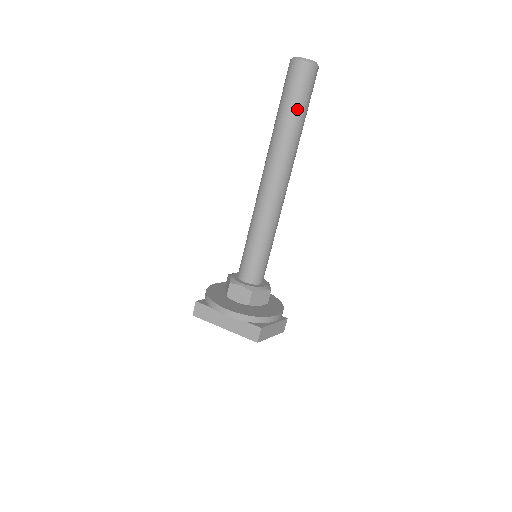
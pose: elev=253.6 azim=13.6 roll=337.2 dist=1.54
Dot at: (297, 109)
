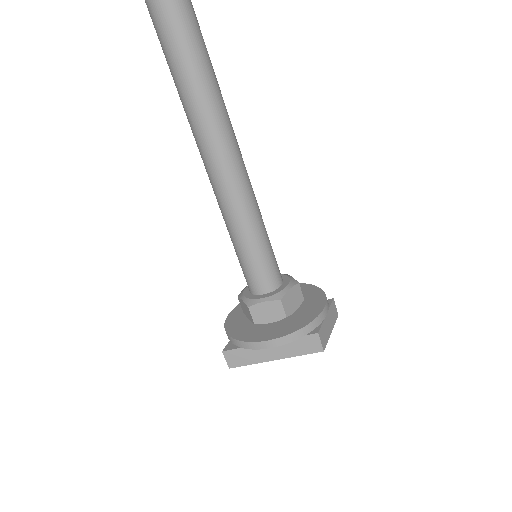
Dot at: (191, 46)
